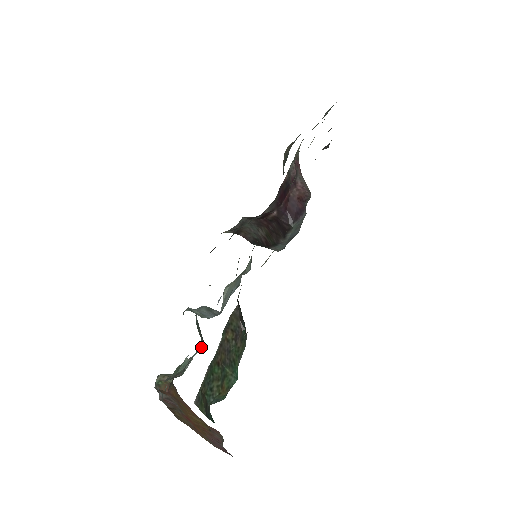
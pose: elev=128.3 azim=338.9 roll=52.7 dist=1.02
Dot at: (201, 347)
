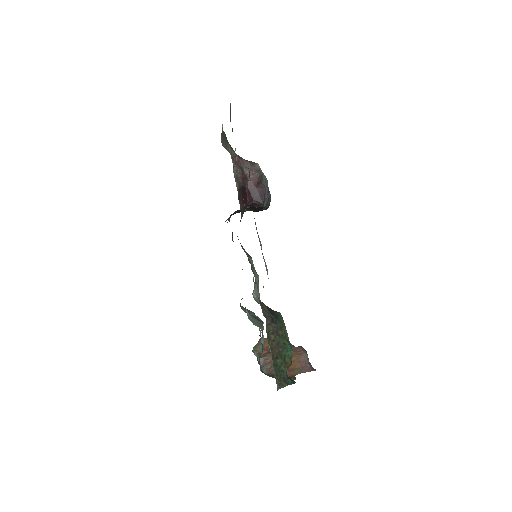
Dot at: (263, 328)
